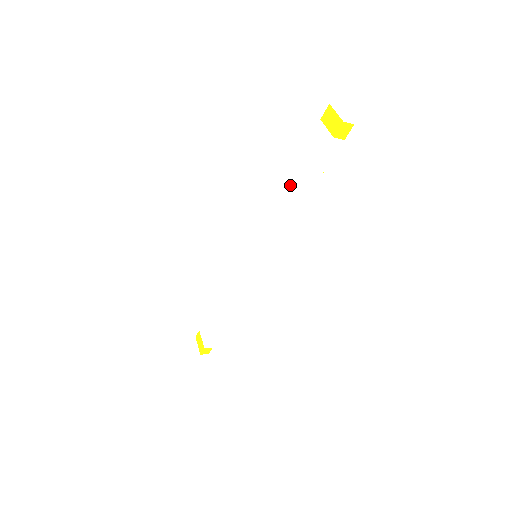
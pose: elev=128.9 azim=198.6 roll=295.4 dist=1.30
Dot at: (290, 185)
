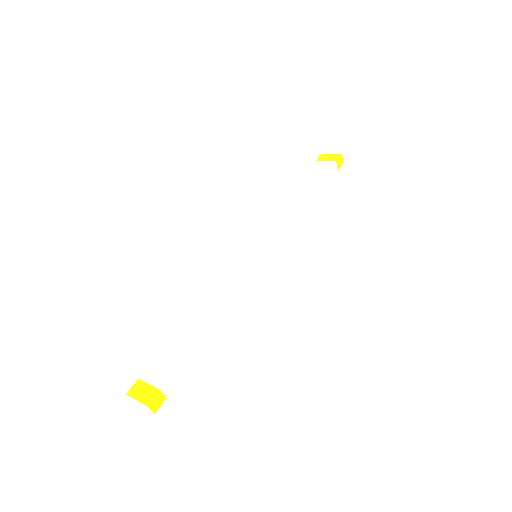
Dot at: (297, 194)
